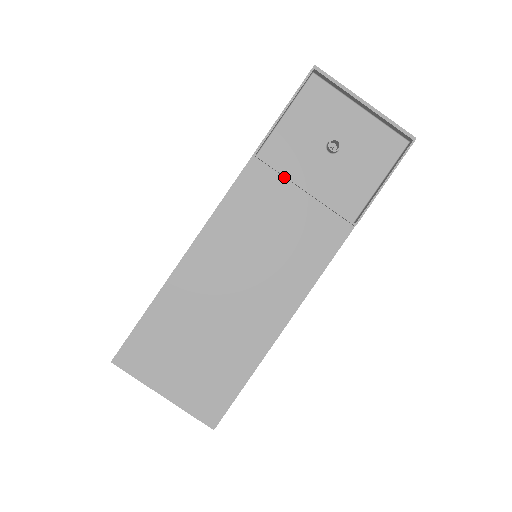
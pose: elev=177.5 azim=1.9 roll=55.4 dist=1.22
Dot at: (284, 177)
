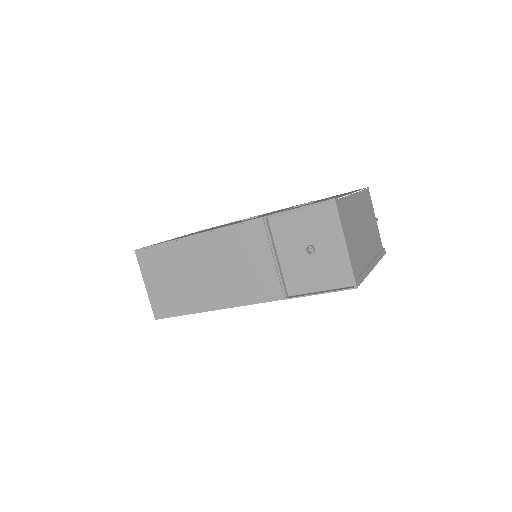
Dot at: (271, 242)
